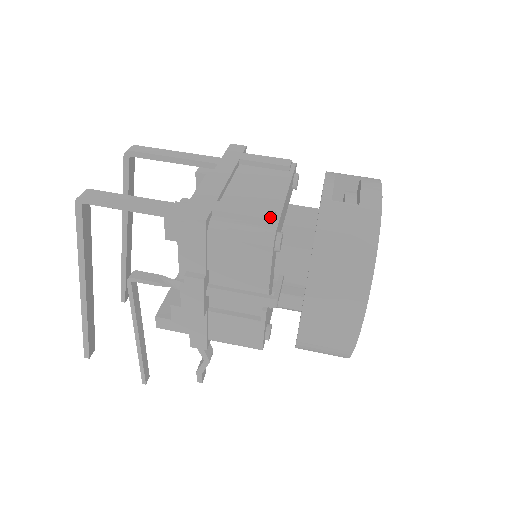
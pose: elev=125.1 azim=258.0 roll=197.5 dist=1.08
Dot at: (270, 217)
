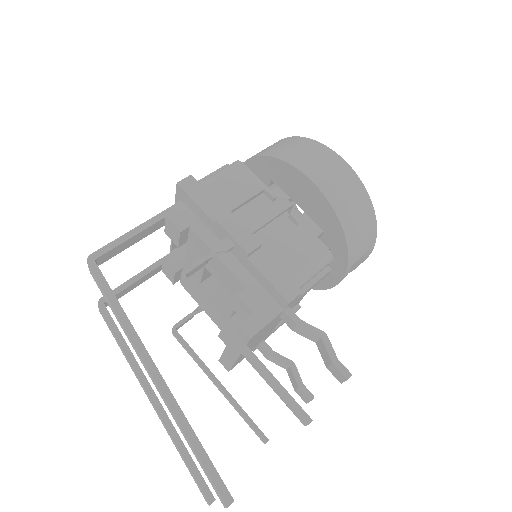
Dot at: (225, 166)
